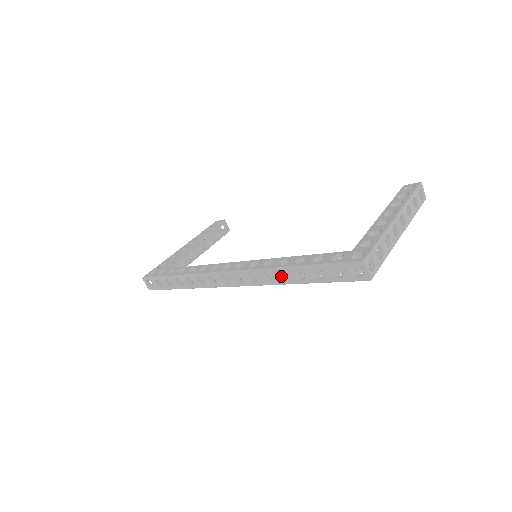
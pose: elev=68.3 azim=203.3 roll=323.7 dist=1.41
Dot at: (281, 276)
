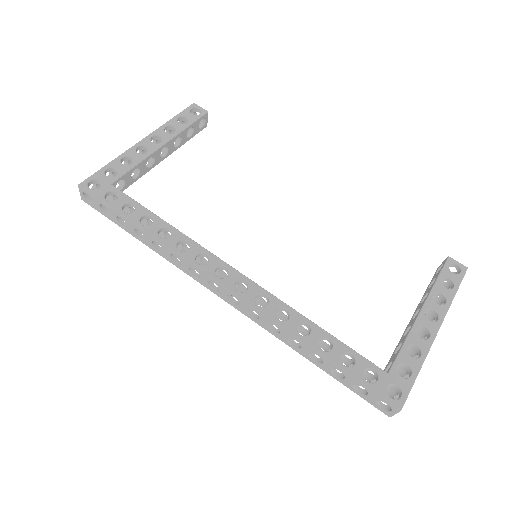
Dot at: occluded
